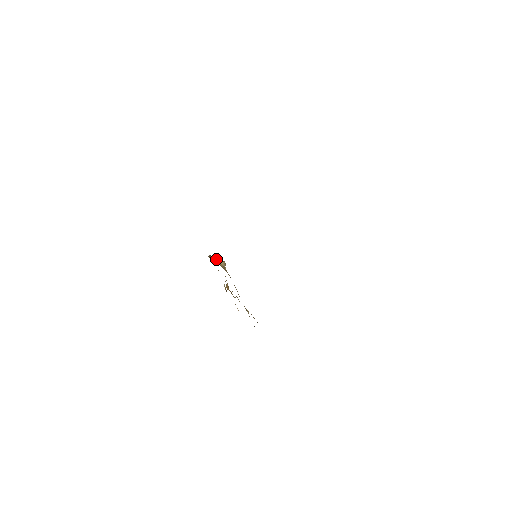
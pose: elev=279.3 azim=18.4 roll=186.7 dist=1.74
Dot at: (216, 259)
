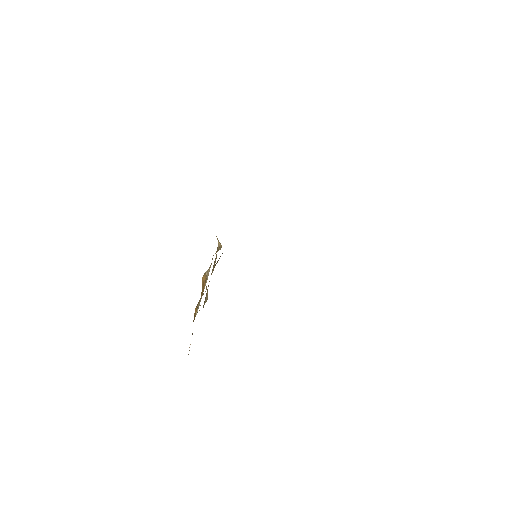
Dot at: occluded
